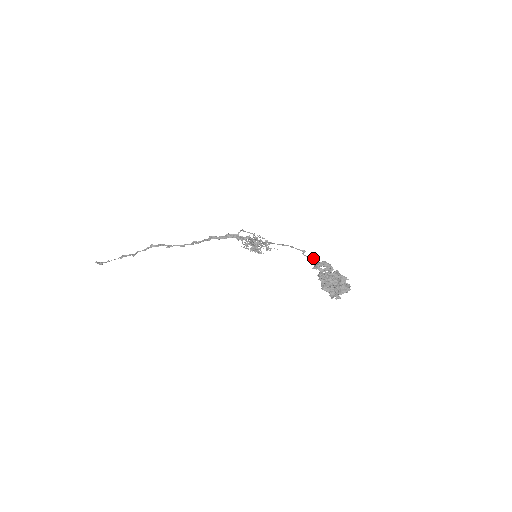
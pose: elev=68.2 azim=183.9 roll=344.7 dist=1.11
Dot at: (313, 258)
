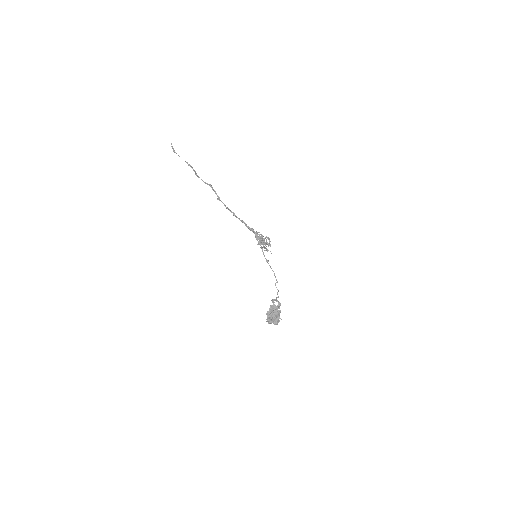
Dot at: (278, 290)
